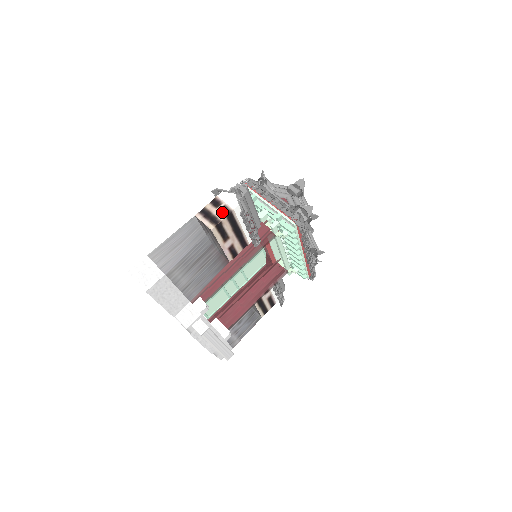
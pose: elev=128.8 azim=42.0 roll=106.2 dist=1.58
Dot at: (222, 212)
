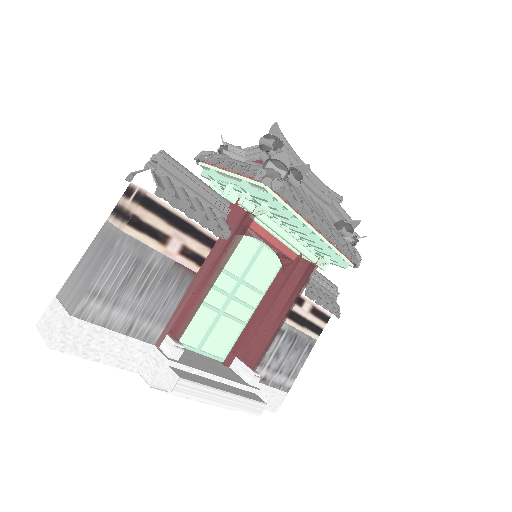
Dot at: (135, 201)
